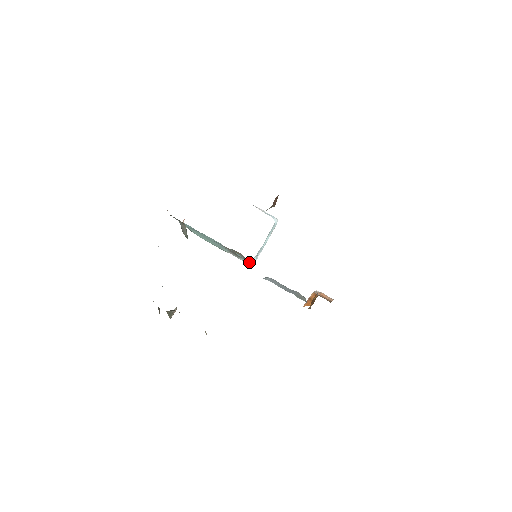
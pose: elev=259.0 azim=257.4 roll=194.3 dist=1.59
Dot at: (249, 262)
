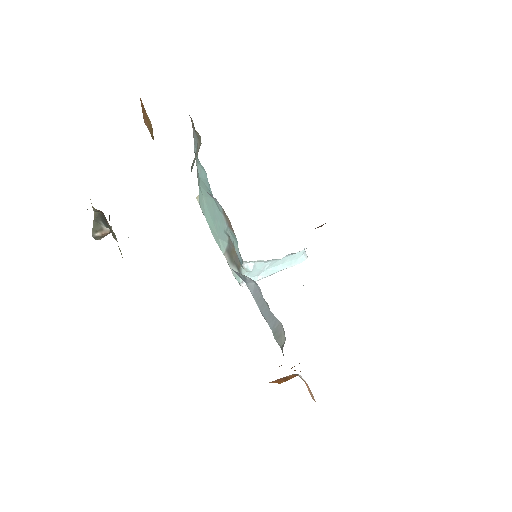
Dot at: (240, 278)
